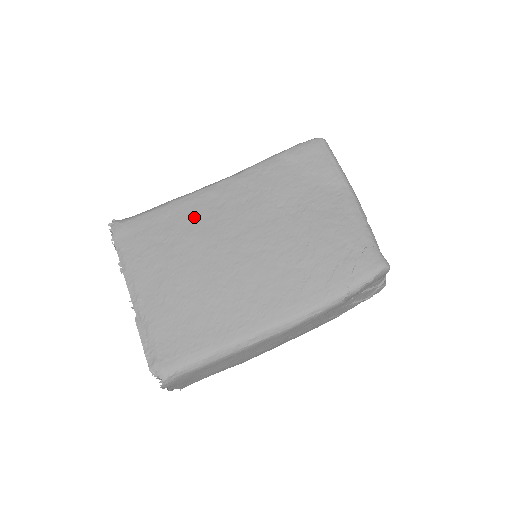
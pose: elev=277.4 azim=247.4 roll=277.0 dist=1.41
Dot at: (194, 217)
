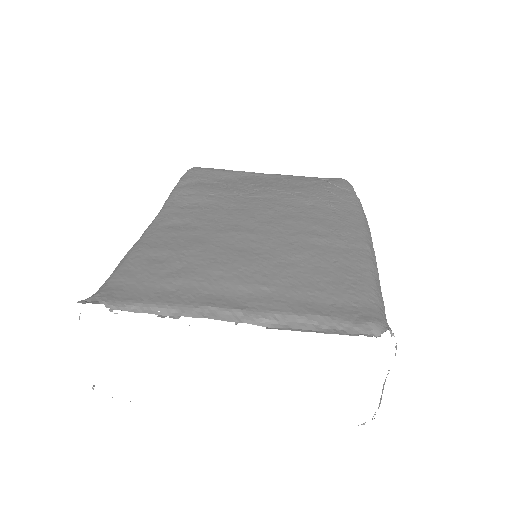
Dot at: (178, 239)
